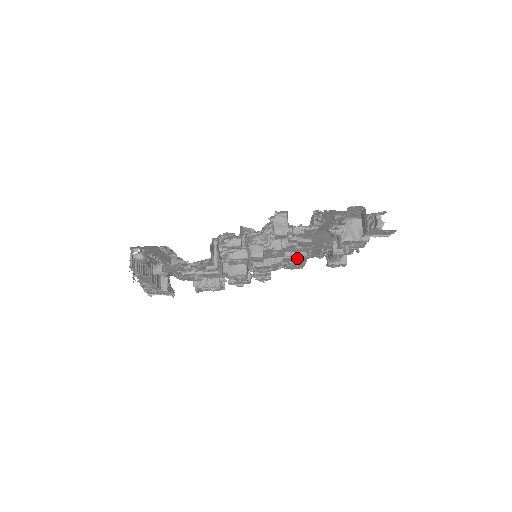
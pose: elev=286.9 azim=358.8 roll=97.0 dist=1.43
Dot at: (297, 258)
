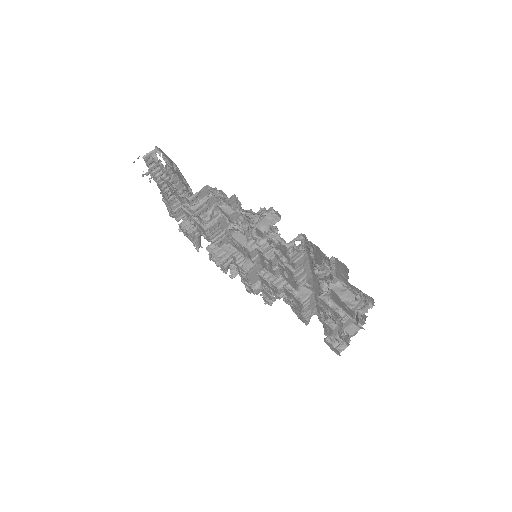
Dot at: (295, 298)
